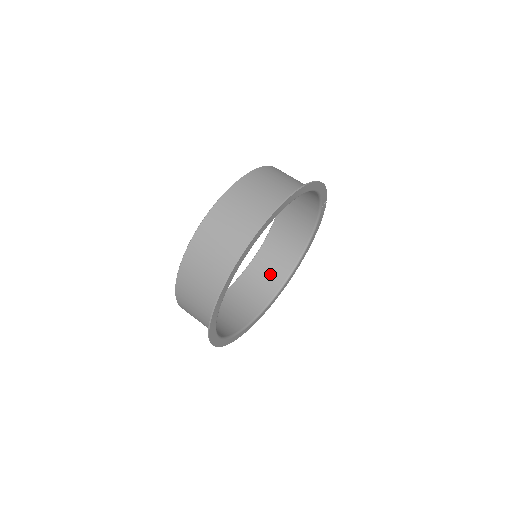
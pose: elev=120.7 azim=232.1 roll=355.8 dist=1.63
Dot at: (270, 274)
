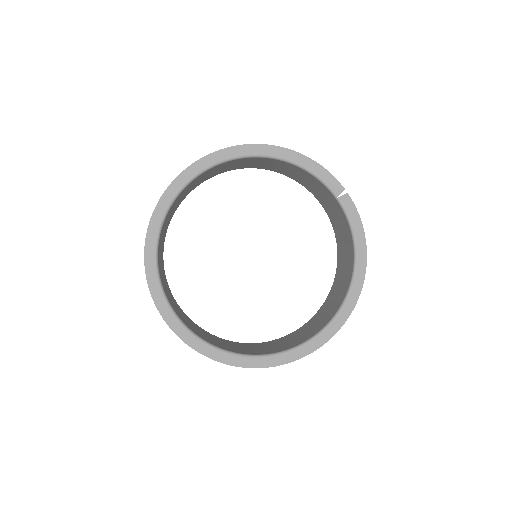
Dot at: (325, 315)
